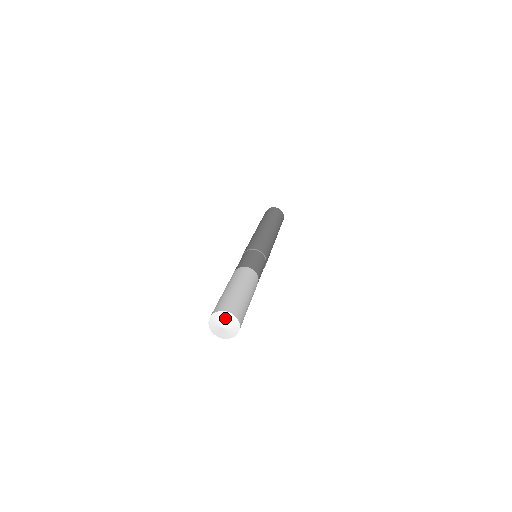
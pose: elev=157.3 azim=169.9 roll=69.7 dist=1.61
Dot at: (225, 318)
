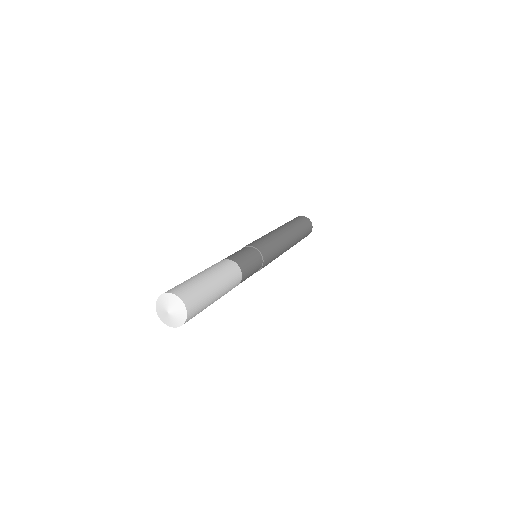
Dot at: (167, 301)
